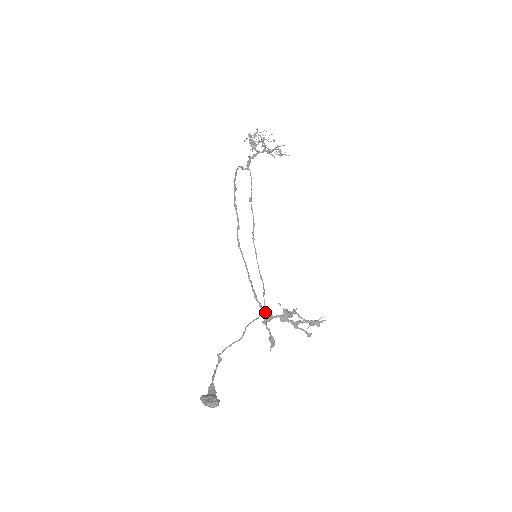
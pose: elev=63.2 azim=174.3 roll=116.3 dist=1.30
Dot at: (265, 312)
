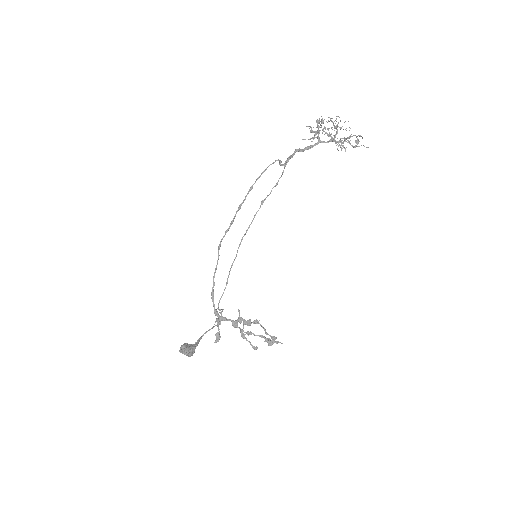
Dot at: (216, 313)
